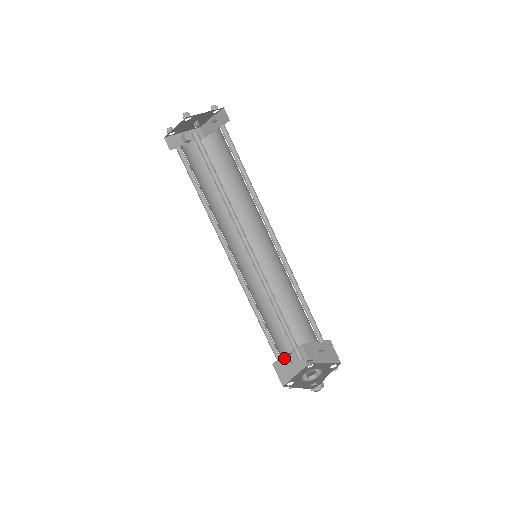
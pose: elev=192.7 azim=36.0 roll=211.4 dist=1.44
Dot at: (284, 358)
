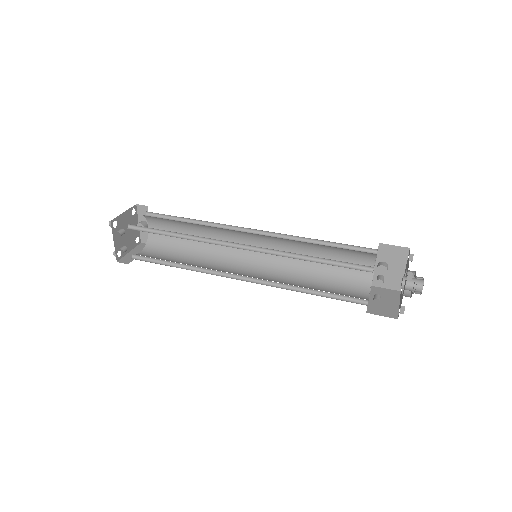
Dot at: occluded
